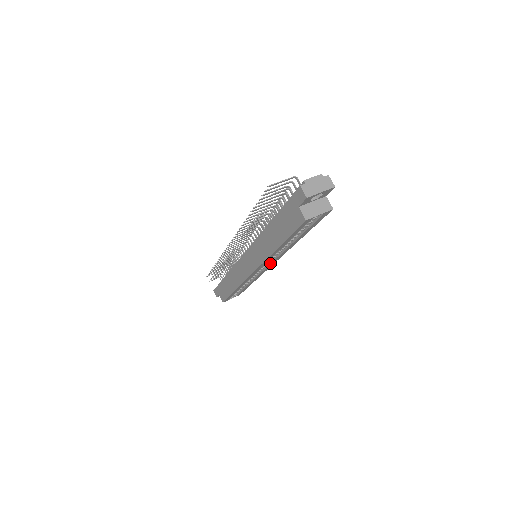
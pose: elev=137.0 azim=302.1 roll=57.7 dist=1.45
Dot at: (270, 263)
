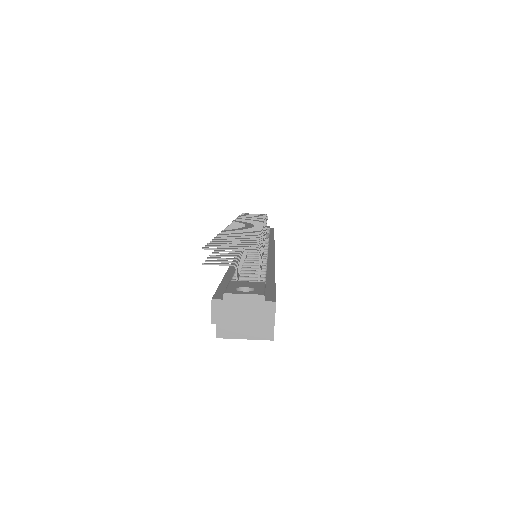
Dot at: occluded
